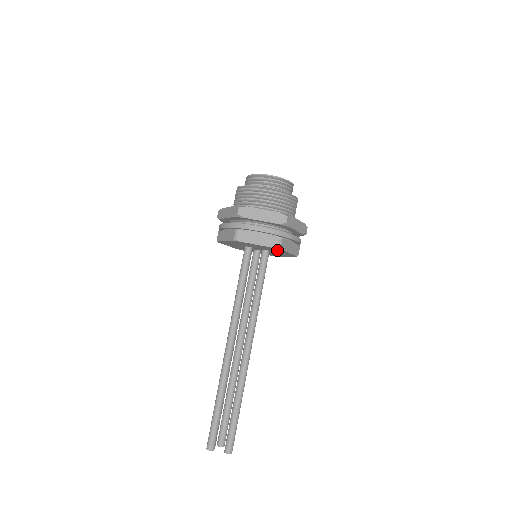
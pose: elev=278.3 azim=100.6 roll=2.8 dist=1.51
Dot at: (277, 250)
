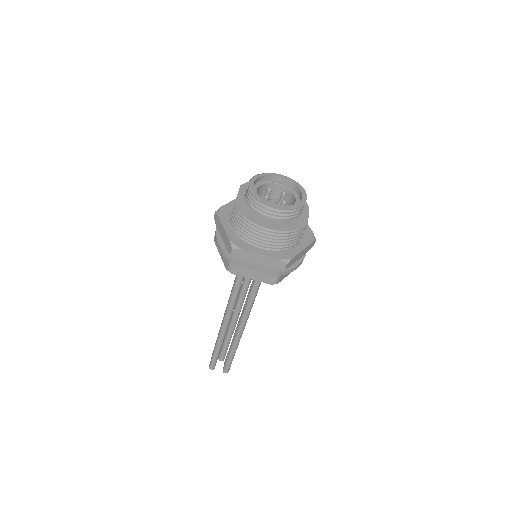
Dot at: occluded
